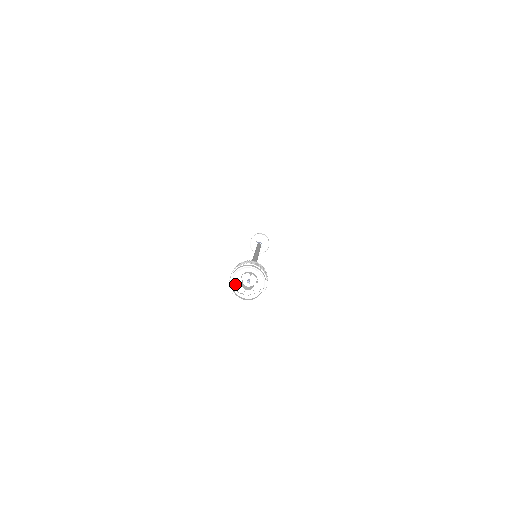
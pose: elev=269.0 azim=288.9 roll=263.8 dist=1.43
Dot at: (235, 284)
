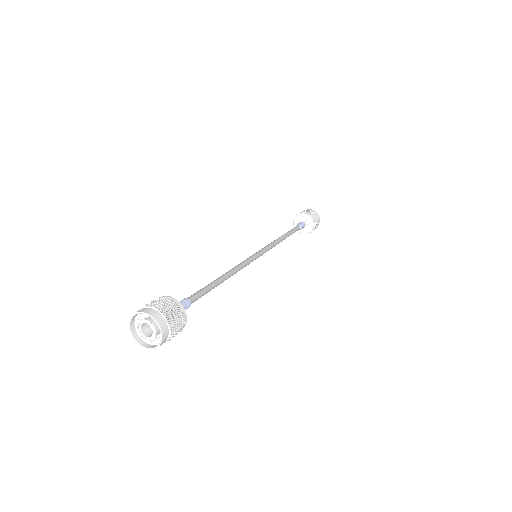
Dot at: occluded
